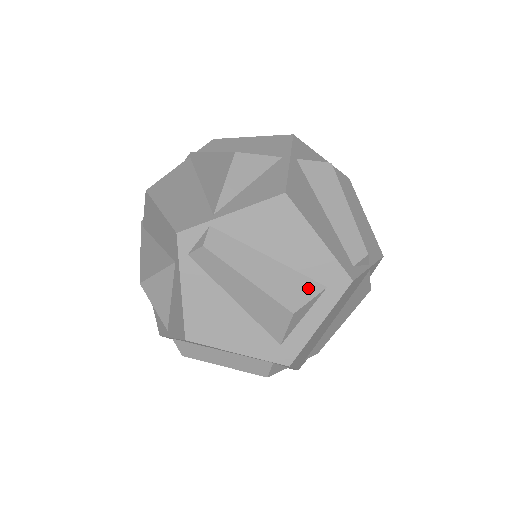
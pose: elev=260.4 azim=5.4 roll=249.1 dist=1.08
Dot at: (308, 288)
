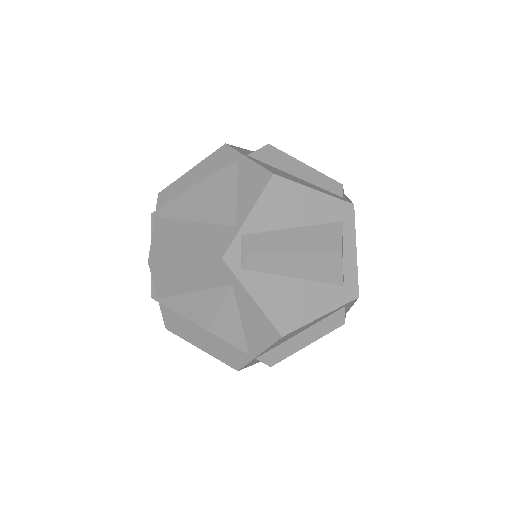
Dot at: (334, 230)
